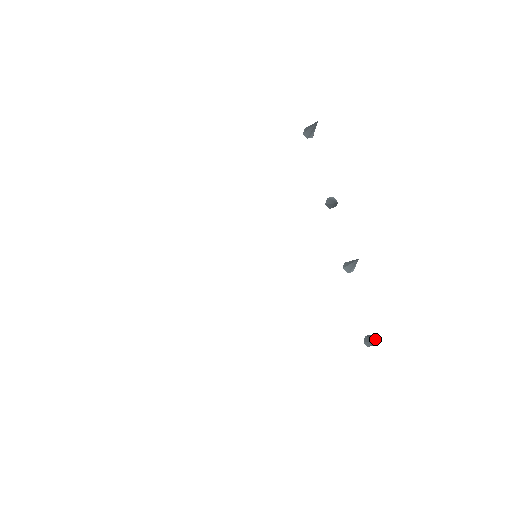
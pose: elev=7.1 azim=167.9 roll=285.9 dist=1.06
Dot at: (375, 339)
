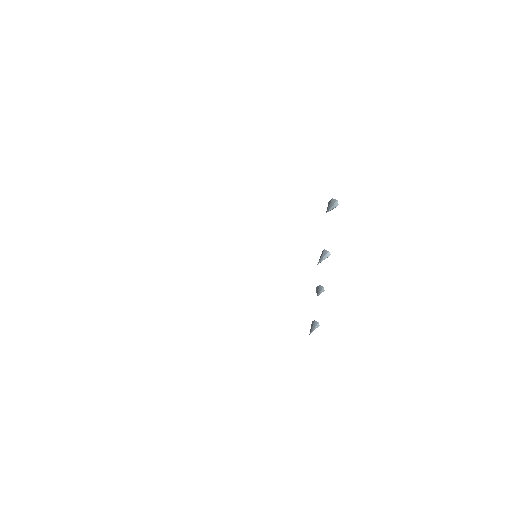
Dot at: (311, 329)
